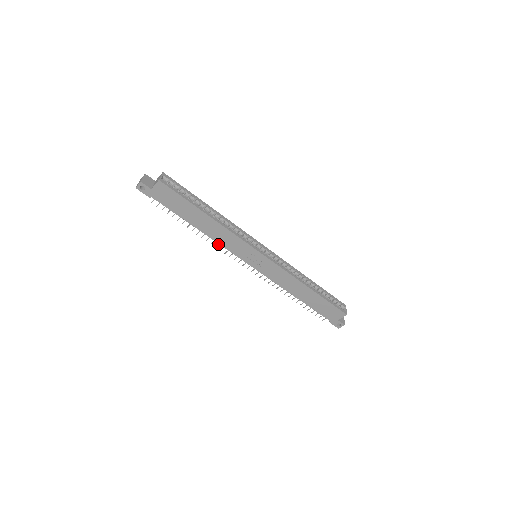
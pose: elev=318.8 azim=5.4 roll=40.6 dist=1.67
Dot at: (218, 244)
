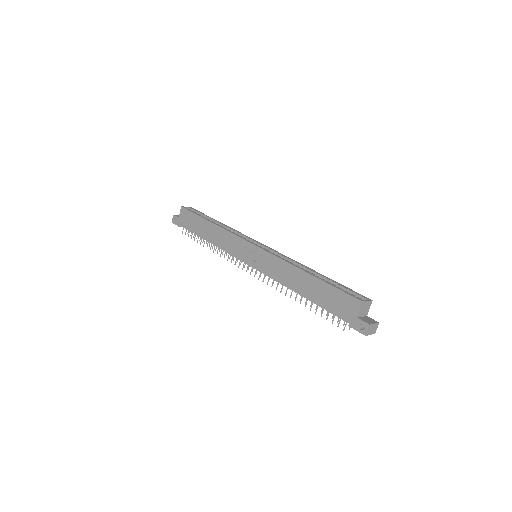
Dot at: (225, 253)
